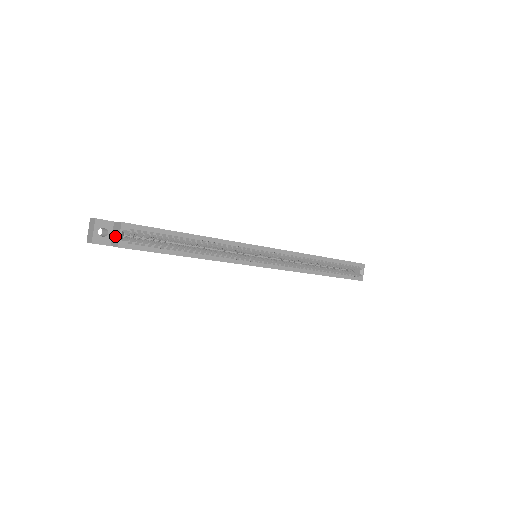
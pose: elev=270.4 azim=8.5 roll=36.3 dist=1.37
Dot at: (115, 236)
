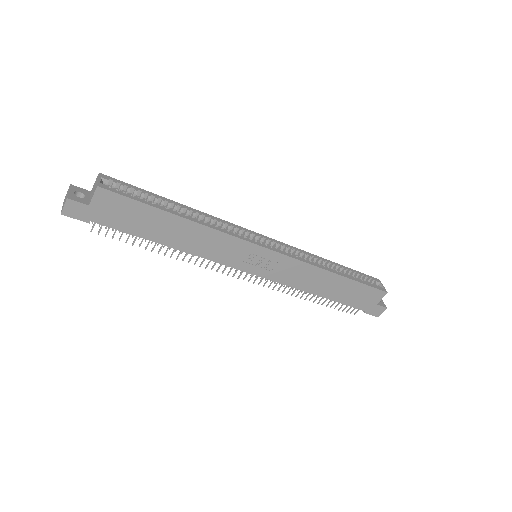
Dot at: (93, 190)
